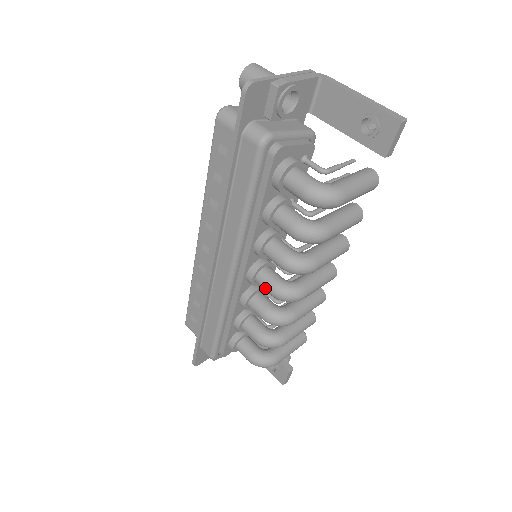
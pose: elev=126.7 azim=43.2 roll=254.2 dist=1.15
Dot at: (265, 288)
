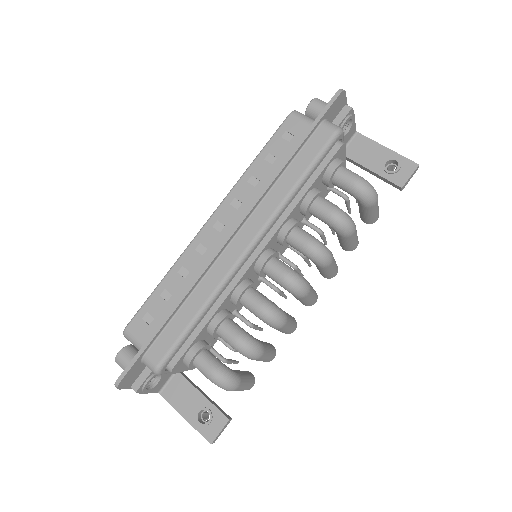
Dot at: (277, 272)
